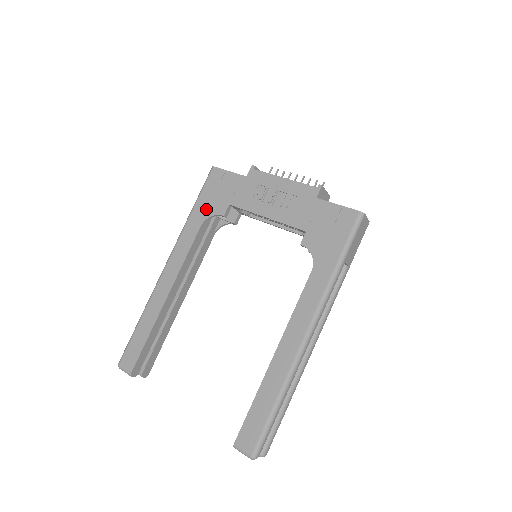
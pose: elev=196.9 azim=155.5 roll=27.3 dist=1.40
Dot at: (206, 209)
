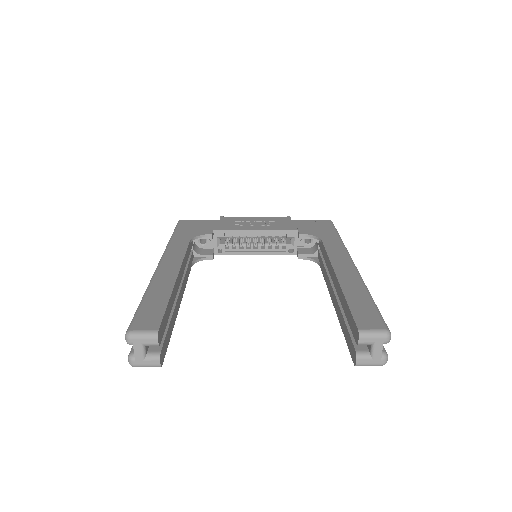
Dot at: (189, 234)
